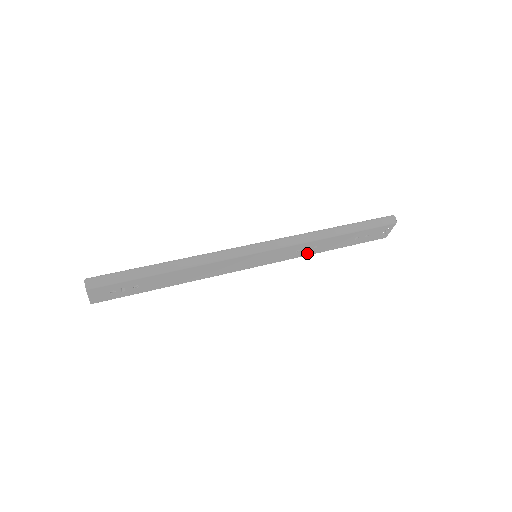
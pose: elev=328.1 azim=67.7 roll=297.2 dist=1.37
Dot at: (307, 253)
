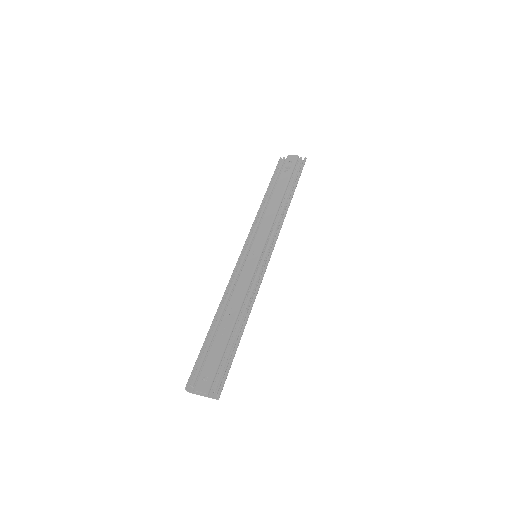
Dot at: occluded
